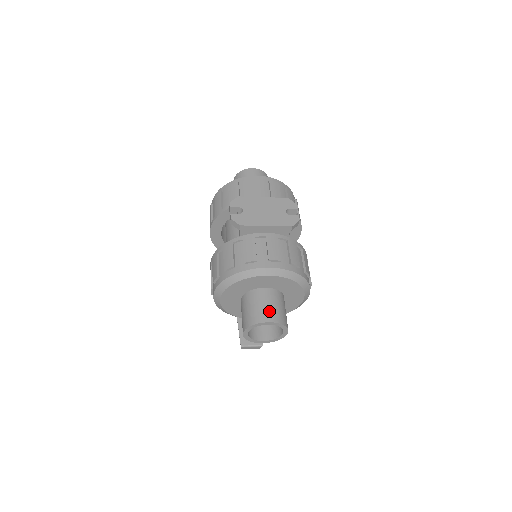
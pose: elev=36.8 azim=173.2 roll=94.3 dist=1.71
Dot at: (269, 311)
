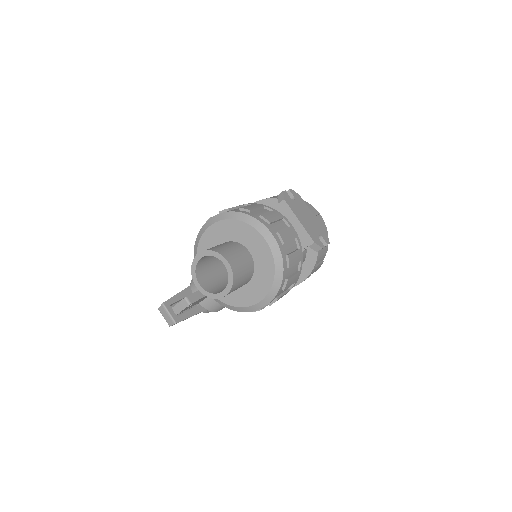
Dot at: (236, 260)
